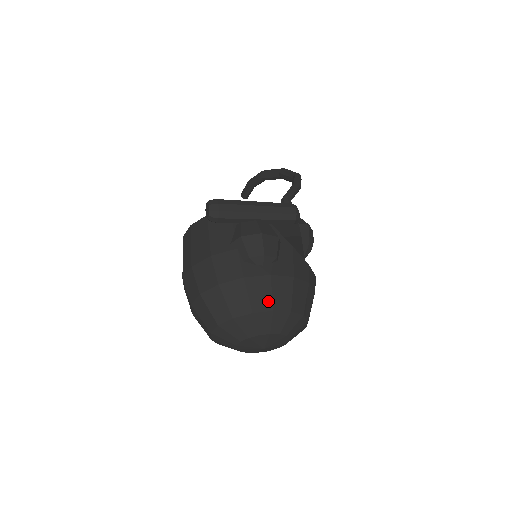
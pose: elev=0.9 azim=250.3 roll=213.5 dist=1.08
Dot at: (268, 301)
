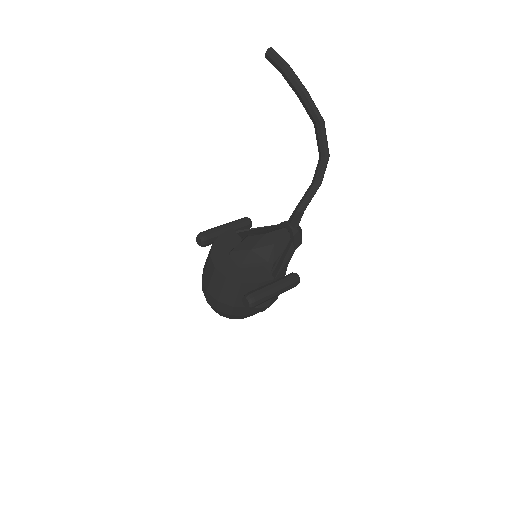
Dot at: (252, 315)
